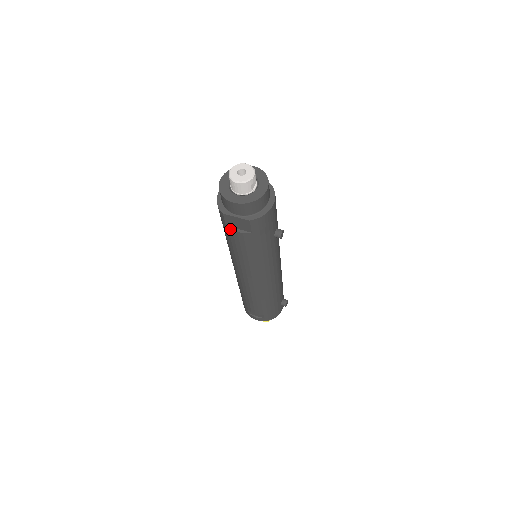
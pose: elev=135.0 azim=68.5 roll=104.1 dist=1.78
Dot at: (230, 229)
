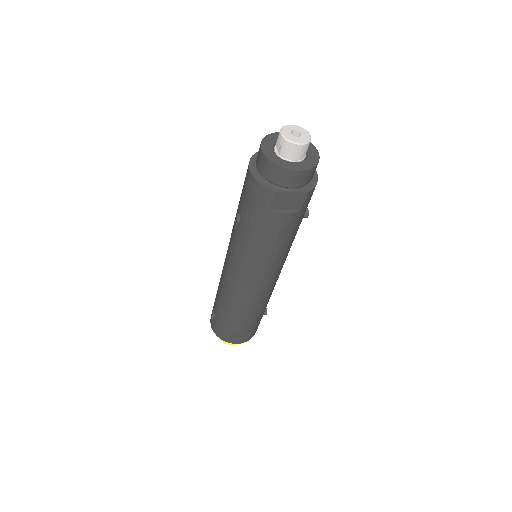
Dot at: (276, 212)
